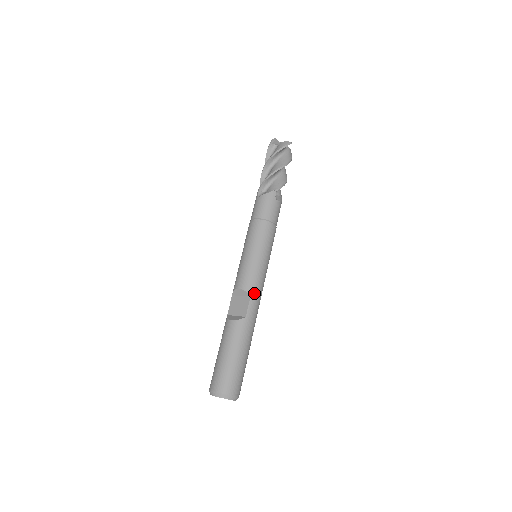
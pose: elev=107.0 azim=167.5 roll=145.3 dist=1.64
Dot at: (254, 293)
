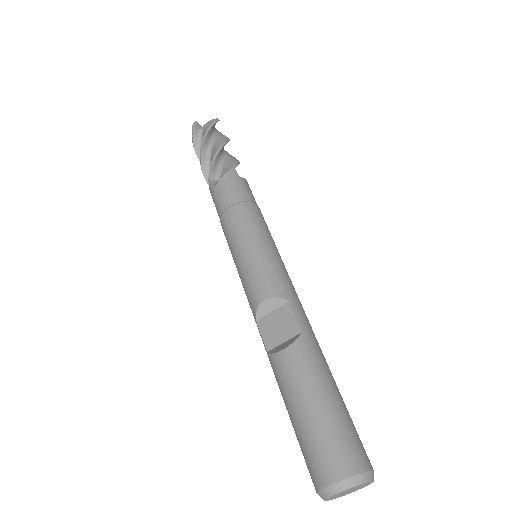
Dot at: (290, 295)
